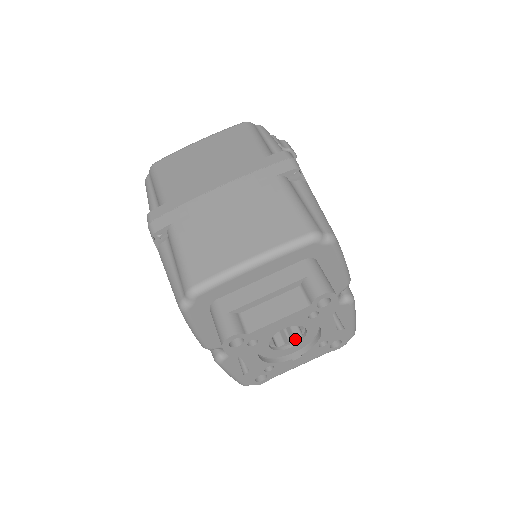
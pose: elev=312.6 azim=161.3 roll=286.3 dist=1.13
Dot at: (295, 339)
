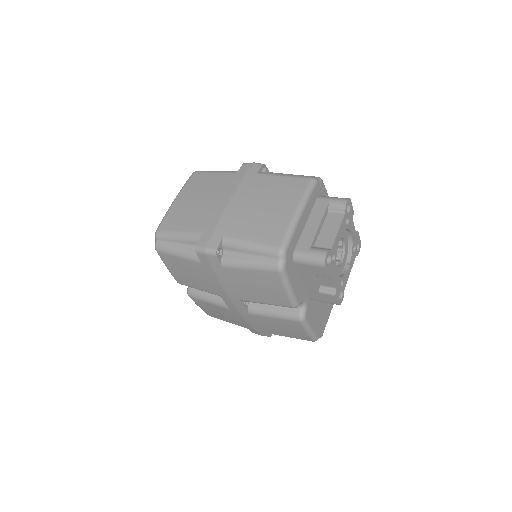
Dot at: (341, 255)
